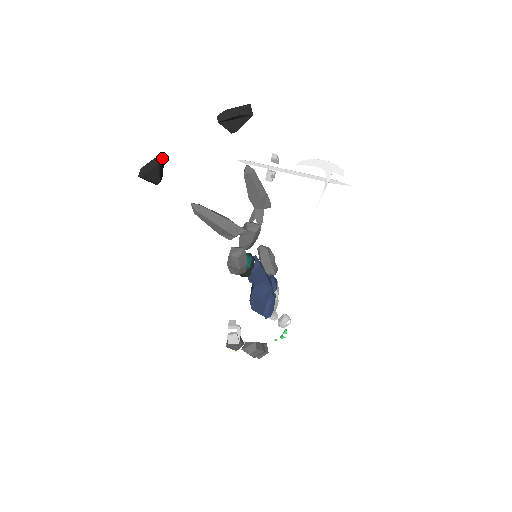
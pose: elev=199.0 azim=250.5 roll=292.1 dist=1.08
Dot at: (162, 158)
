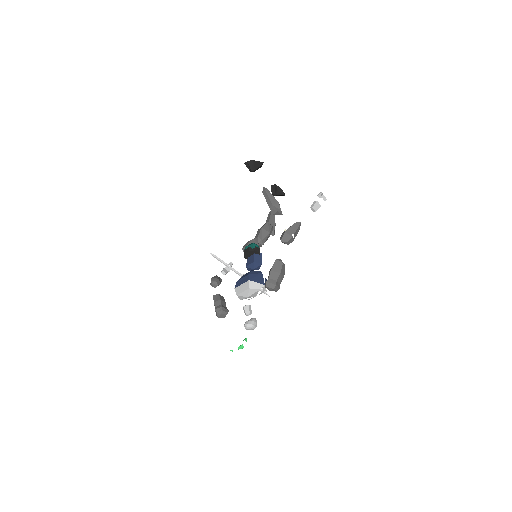
Dot at: (261, 166)
